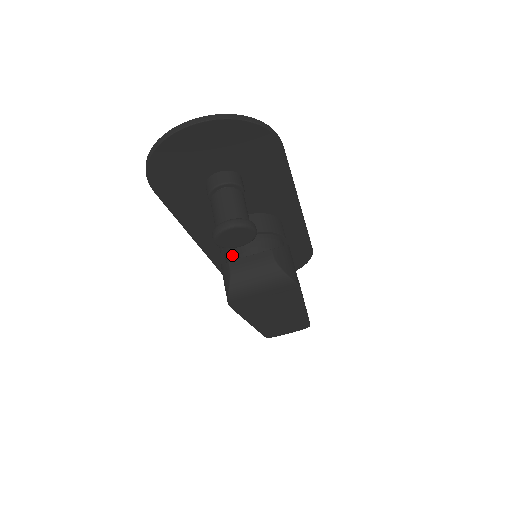
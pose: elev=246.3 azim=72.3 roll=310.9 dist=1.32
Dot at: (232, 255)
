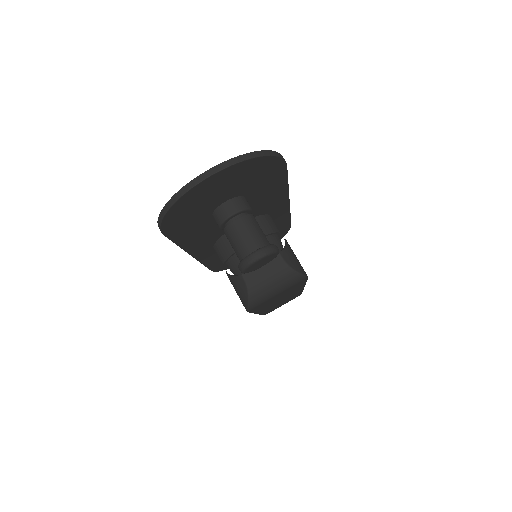
Dot at: occluded
